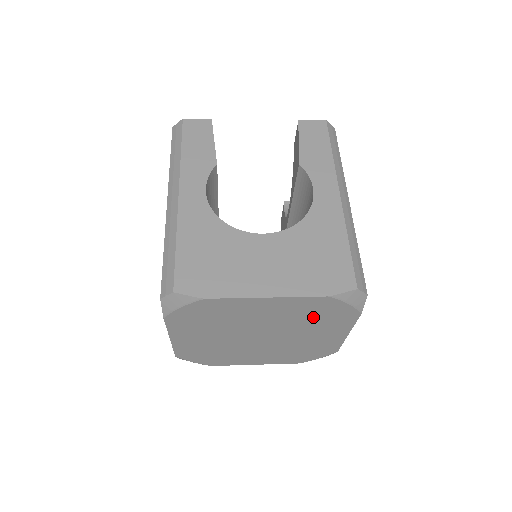
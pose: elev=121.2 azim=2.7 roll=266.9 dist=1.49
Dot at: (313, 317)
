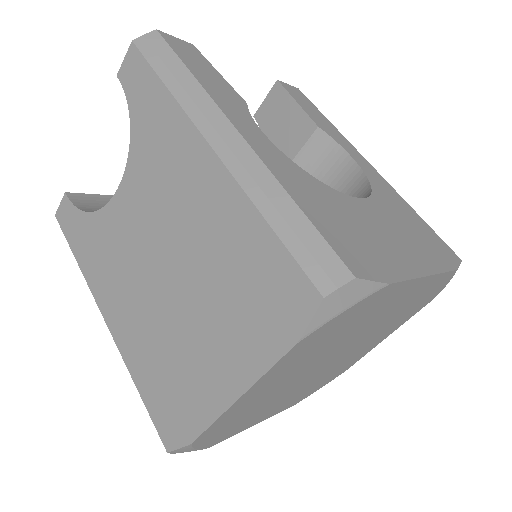
Dot at: (406, 310)
